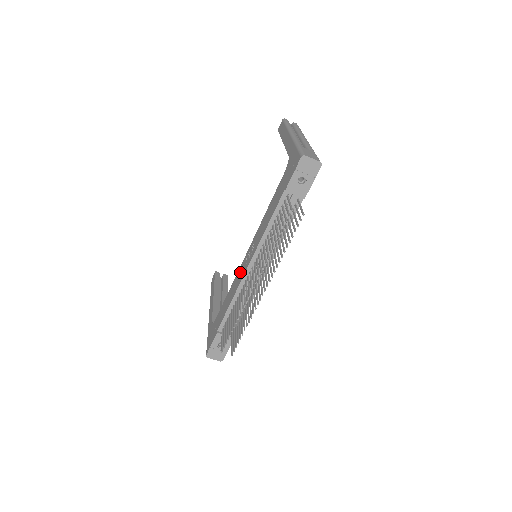
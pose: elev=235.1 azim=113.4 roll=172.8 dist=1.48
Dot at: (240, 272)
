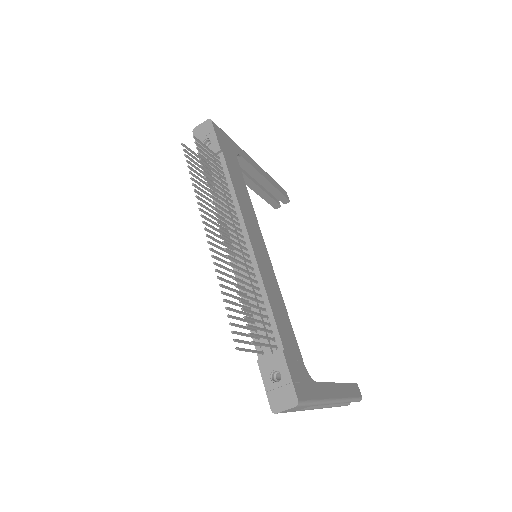
Dot at: occluded
